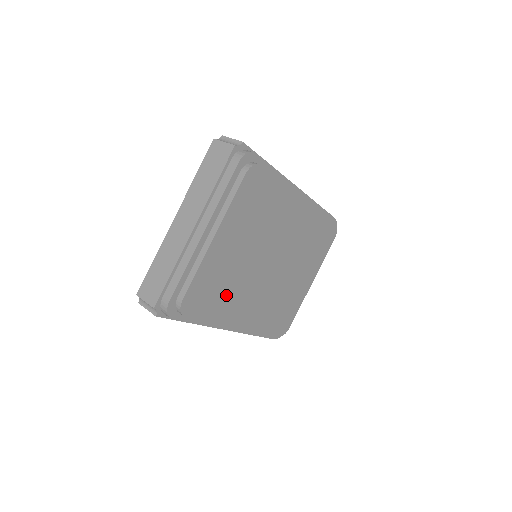
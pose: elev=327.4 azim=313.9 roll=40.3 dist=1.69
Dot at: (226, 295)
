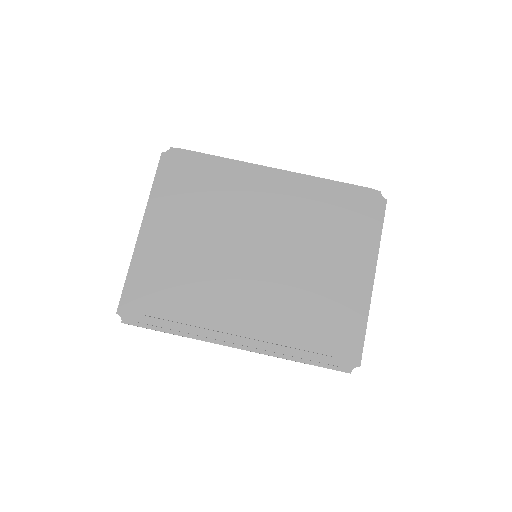
Dot at: (193, 290)
